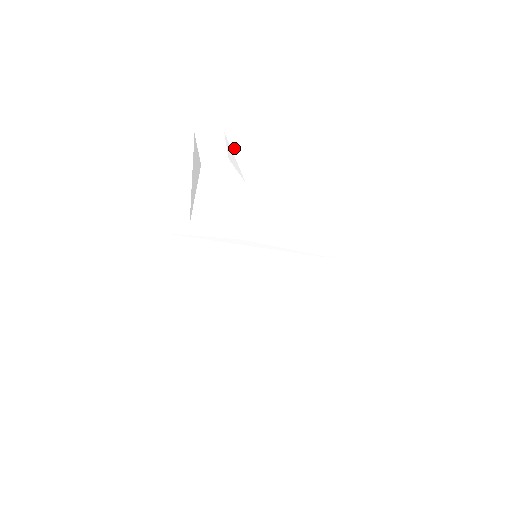
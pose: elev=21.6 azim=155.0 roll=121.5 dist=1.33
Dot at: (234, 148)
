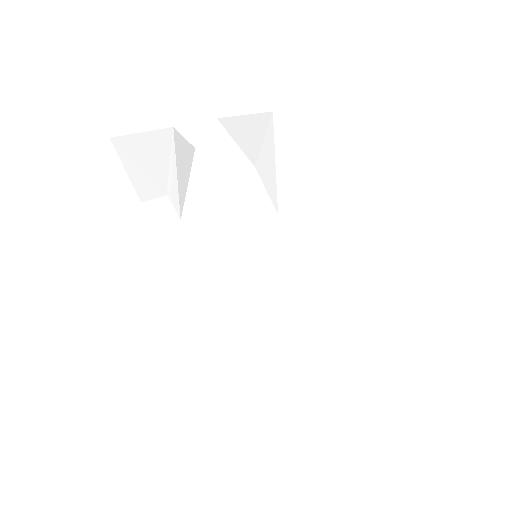
Dot at: (235, 134)
